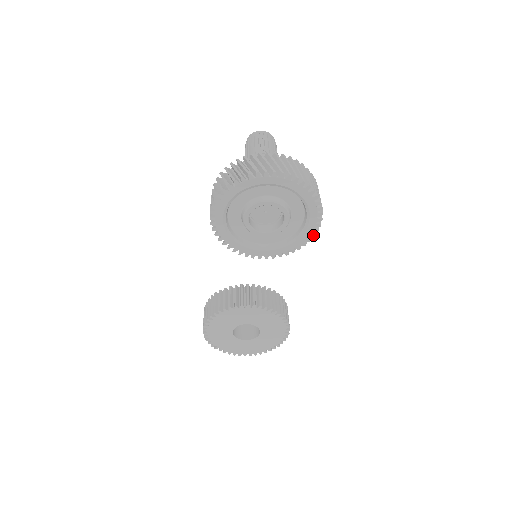
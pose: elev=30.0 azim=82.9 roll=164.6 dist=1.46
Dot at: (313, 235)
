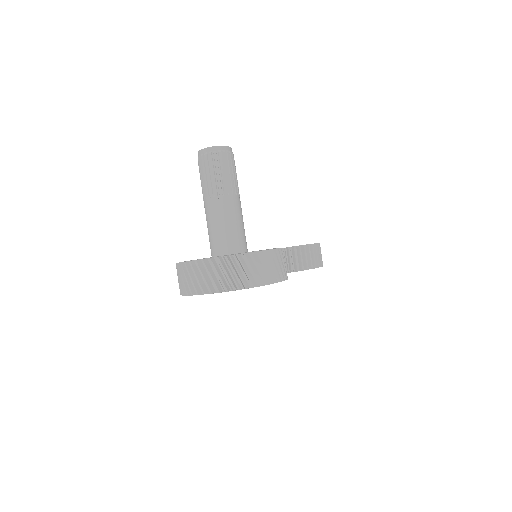
Dot at: occluded
